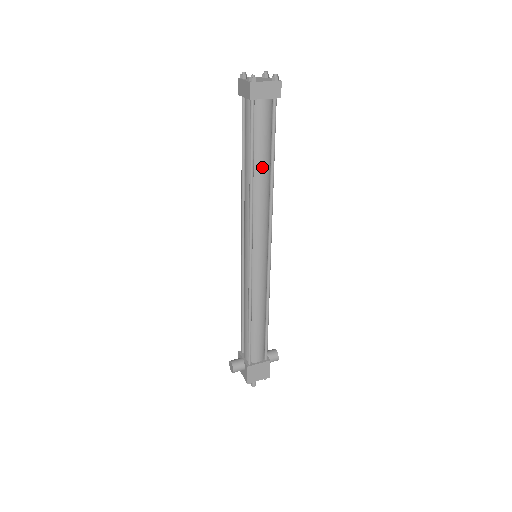
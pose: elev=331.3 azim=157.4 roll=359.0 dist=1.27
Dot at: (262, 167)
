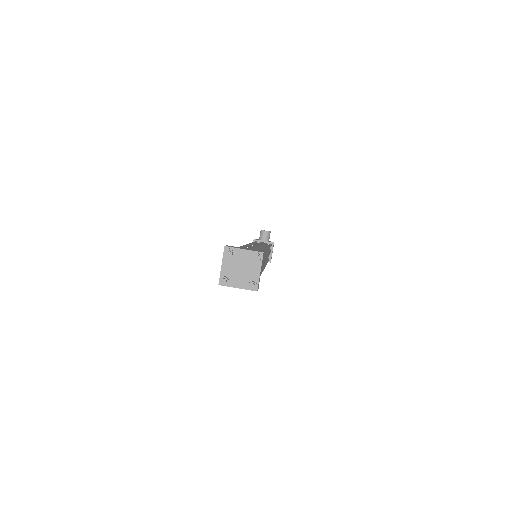
Dot at: occluded
